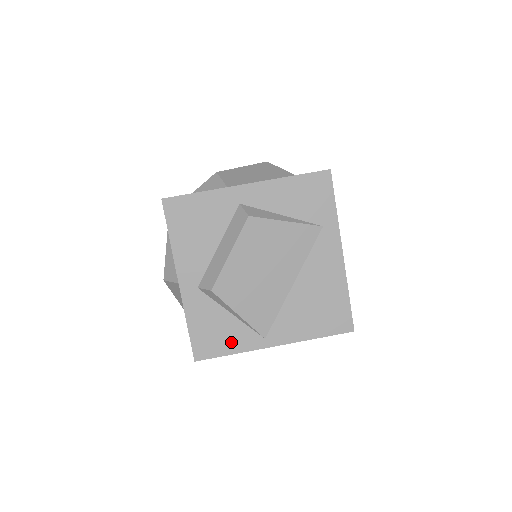
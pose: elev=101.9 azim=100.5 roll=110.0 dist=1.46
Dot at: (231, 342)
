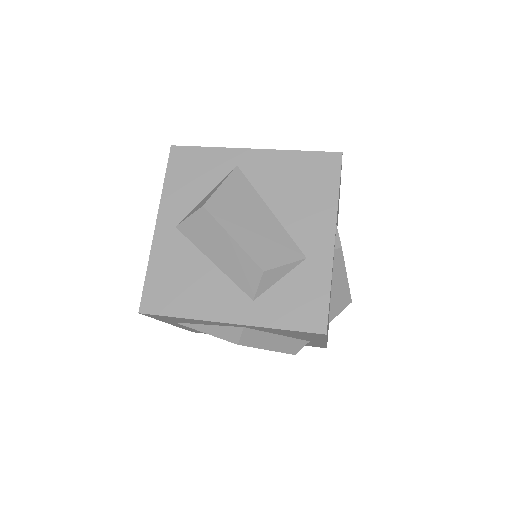
Dot at: occluded
